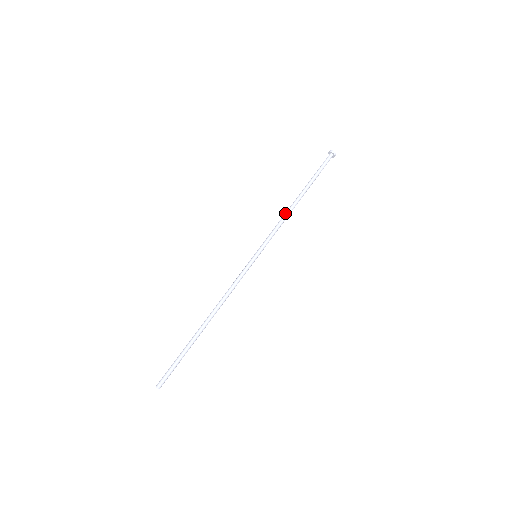
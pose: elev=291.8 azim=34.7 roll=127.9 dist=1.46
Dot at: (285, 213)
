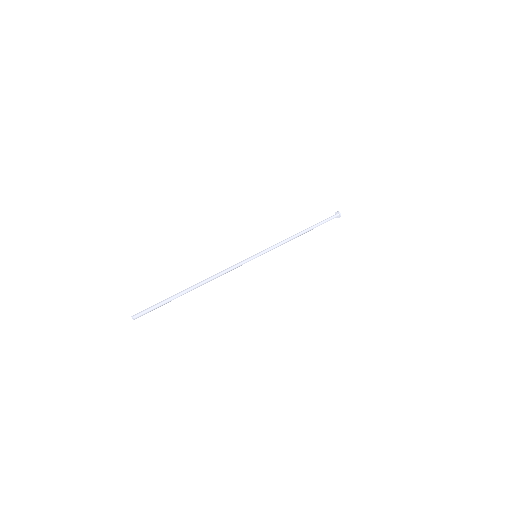
Dot at: (289, 237)
